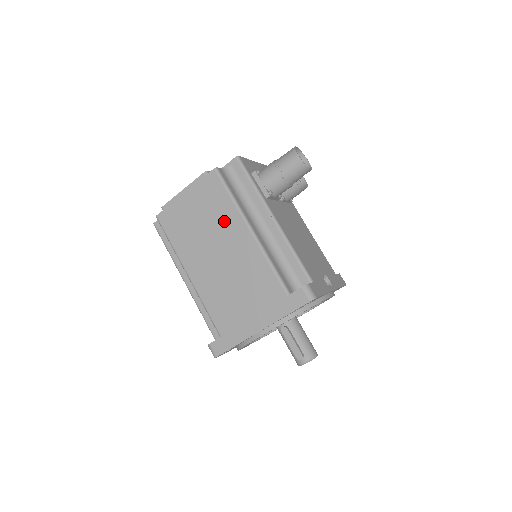
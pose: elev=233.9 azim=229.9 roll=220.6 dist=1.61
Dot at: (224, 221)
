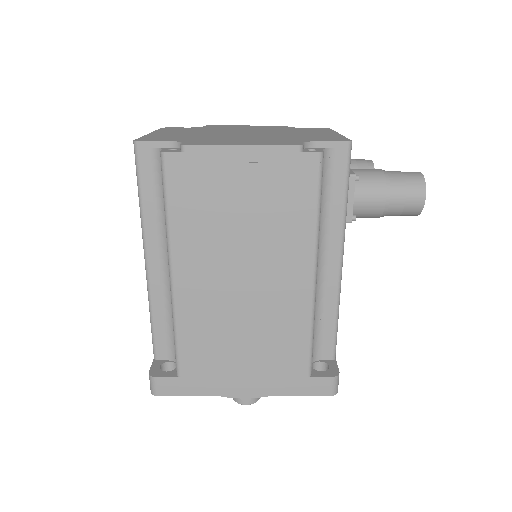
Dot at: (283, 240)
